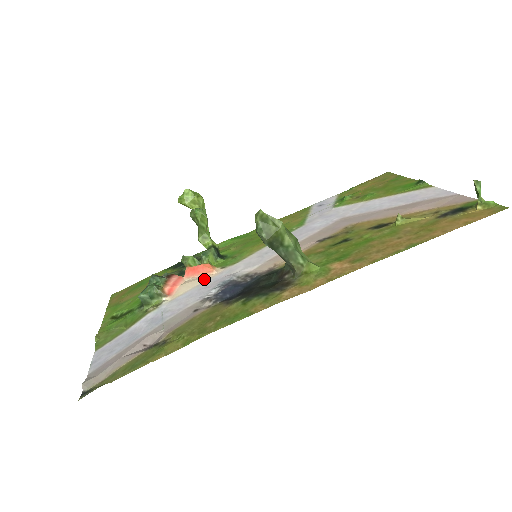
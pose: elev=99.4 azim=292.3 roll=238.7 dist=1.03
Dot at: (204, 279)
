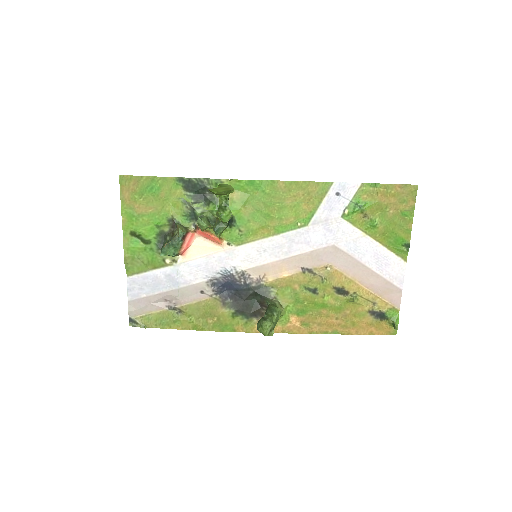
Dot at: (212, 250)
